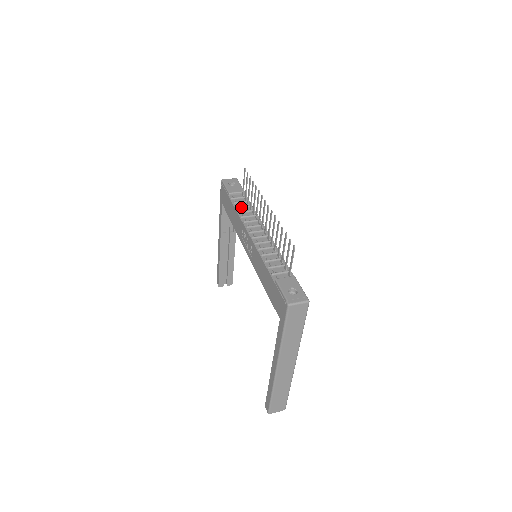
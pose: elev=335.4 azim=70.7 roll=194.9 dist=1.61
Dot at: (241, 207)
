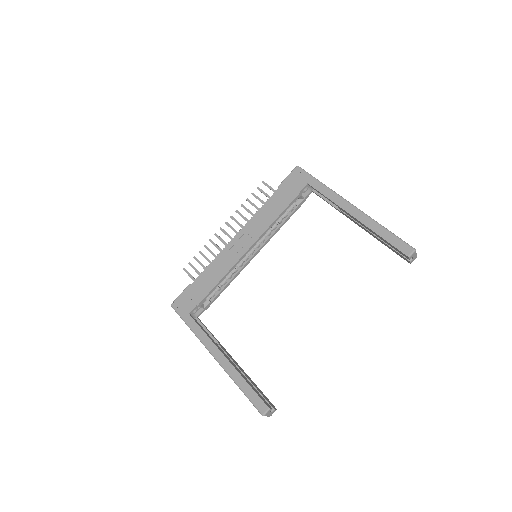
Dot at: occluded
